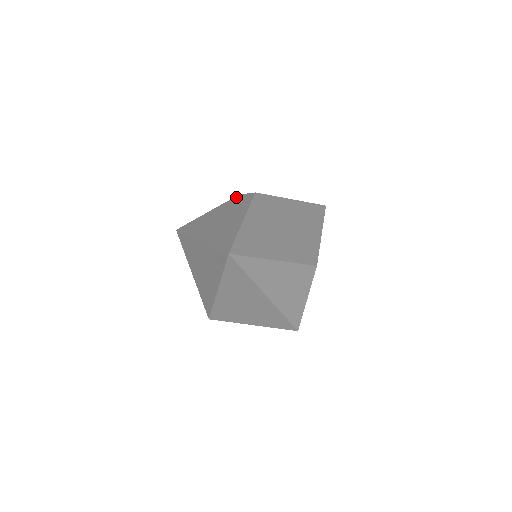
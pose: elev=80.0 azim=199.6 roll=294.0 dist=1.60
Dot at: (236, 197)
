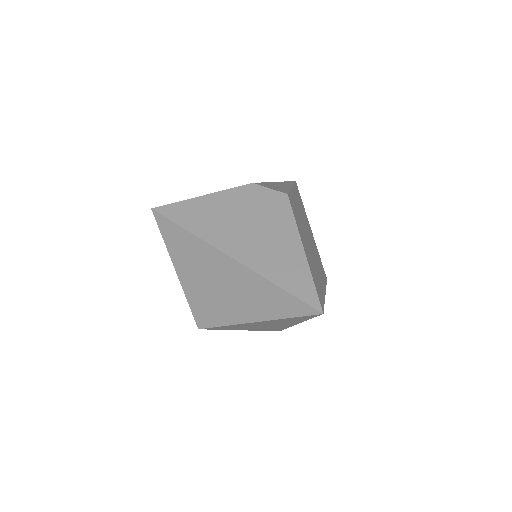
Dot at: (251, 187)
